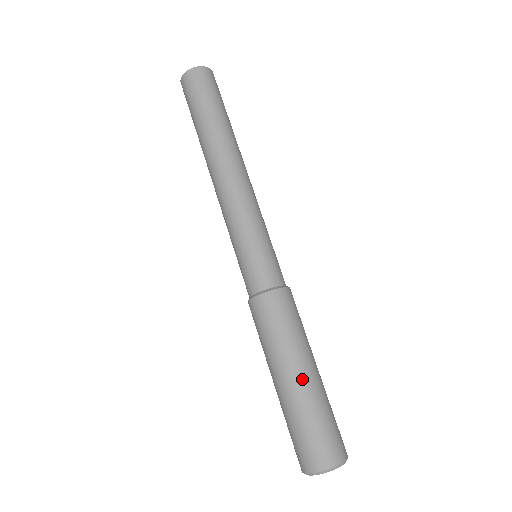
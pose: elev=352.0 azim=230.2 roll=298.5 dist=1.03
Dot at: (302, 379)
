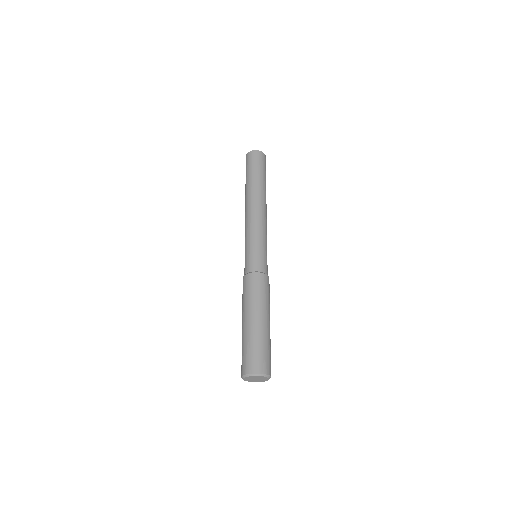
Dot at: (249, 323)
